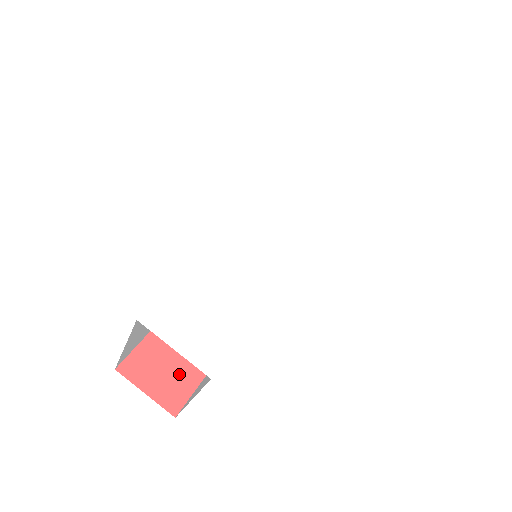
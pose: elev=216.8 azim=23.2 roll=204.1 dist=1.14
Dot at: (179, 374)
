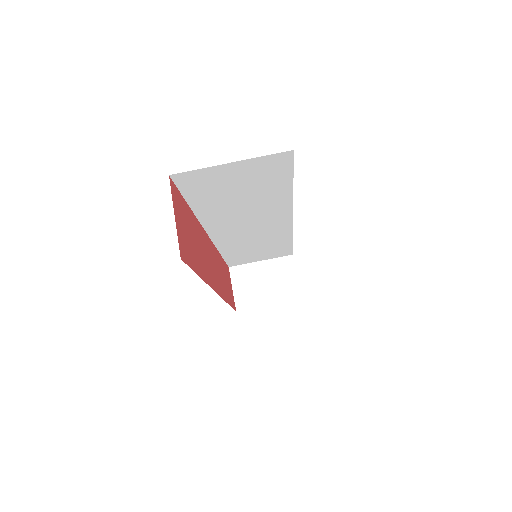
Dot at: (187, 244)
